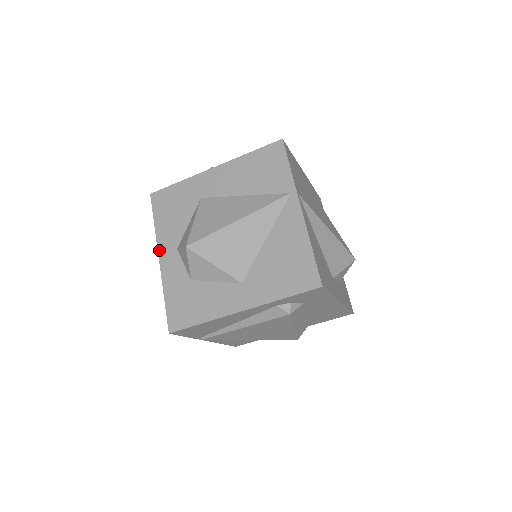
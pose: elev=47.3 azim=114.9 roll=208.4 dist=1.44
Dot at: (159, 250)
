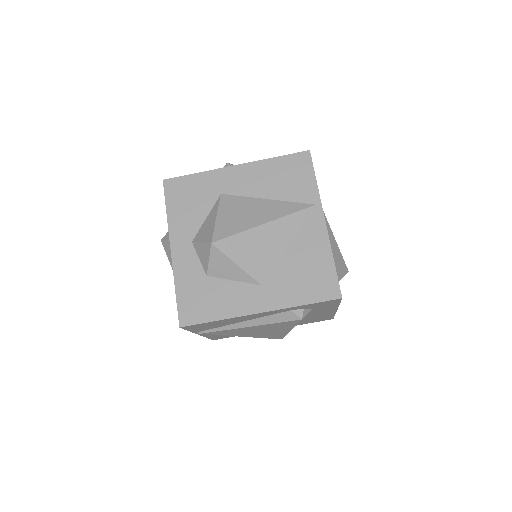
Dot at: (171, 240)
